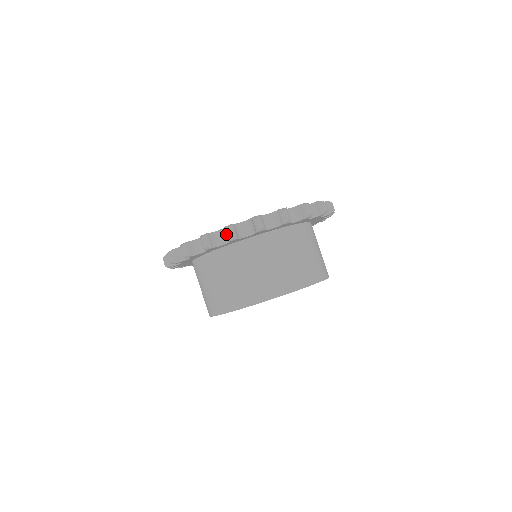
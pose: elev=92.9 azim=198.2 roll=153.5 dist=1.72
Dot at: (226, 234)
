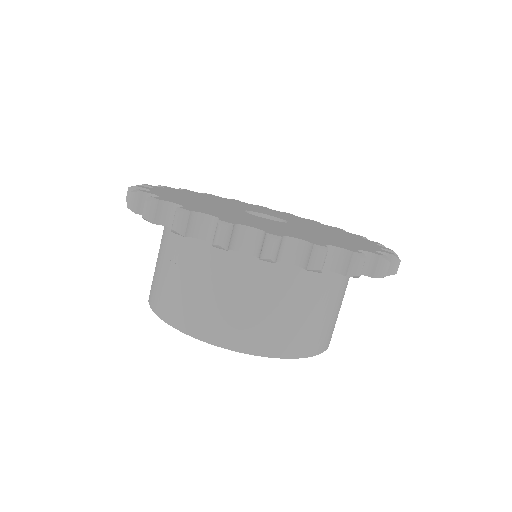
Dot at: occluded
